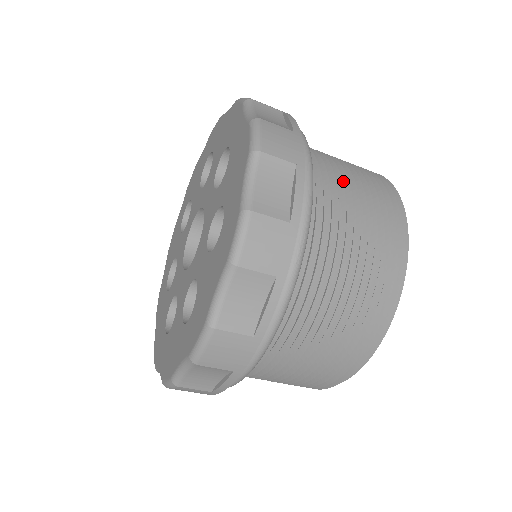
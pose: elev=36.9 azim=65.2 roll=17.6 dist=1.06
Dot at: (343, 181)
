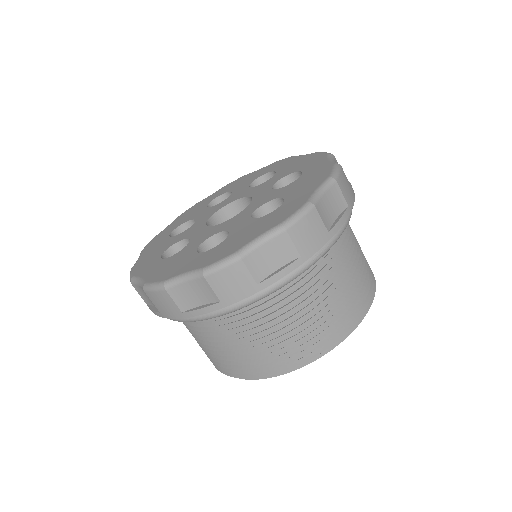
Dot at: occluded
